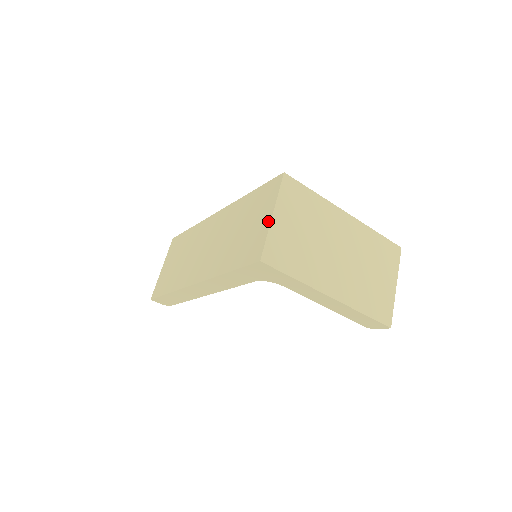
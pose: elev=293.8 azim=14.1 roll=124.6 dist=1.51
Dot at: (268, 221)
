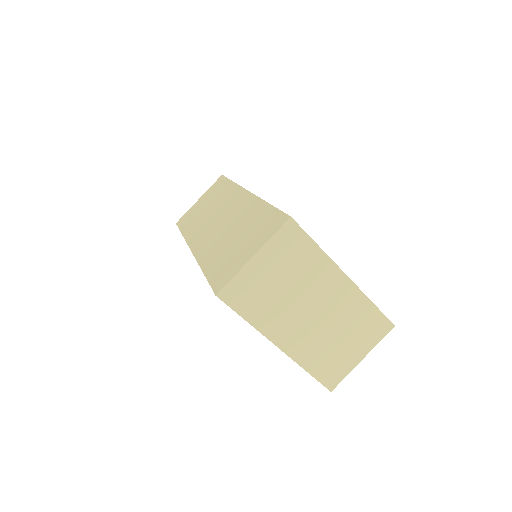
Dot at: (247, 259)
